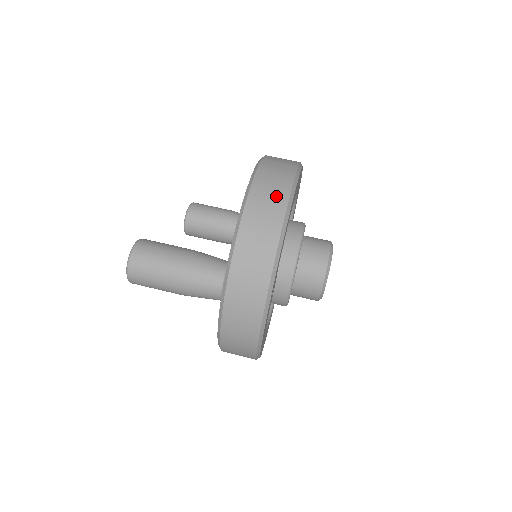
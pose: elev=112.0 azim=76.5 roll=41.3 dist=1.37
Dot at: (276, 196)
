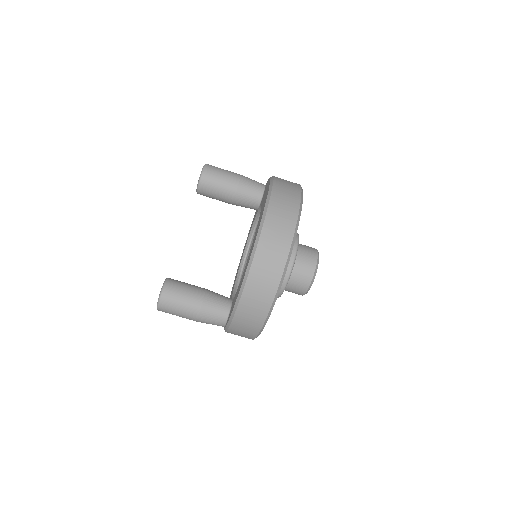
Dot at: (264, 295)
